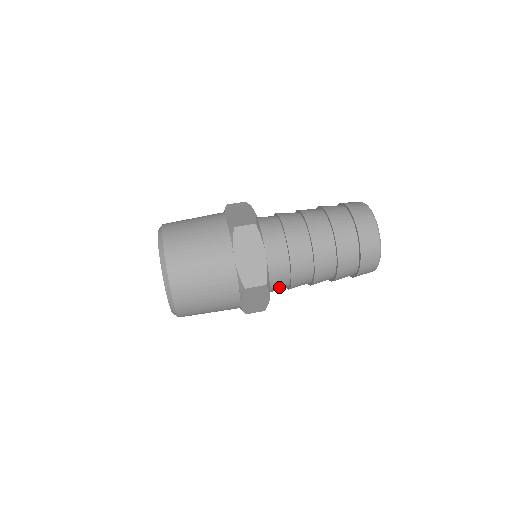
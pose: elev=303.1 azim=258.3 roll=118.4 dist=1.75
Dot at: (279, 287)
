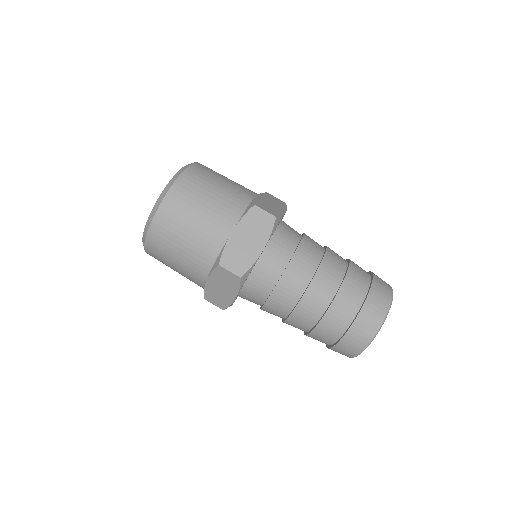
Dot at: occluded
